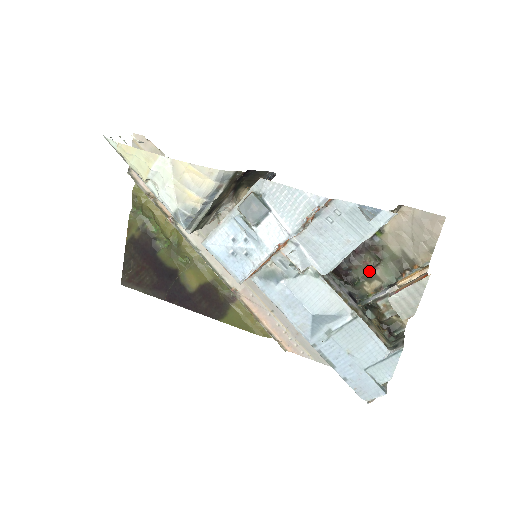
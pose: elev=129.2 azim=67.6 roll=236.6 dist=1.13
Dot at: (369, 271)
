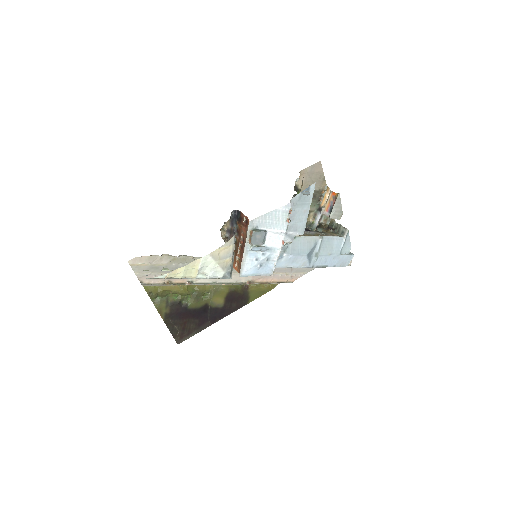
Dot at: occluded
